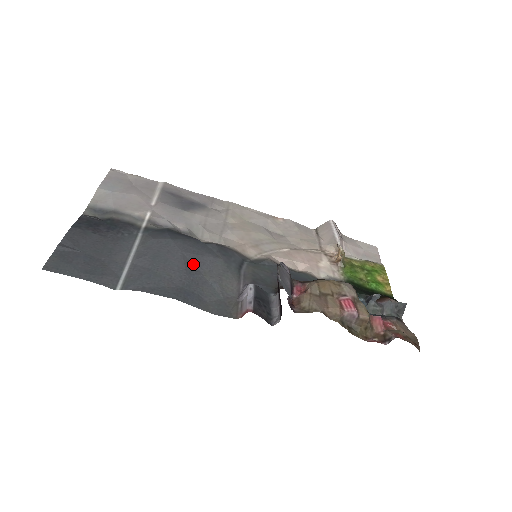
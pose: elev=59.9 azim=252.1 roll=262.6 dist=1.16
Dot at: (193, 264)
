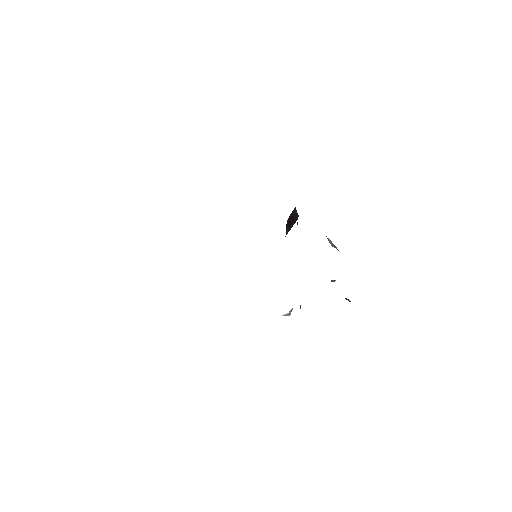
Dot at: occluded
